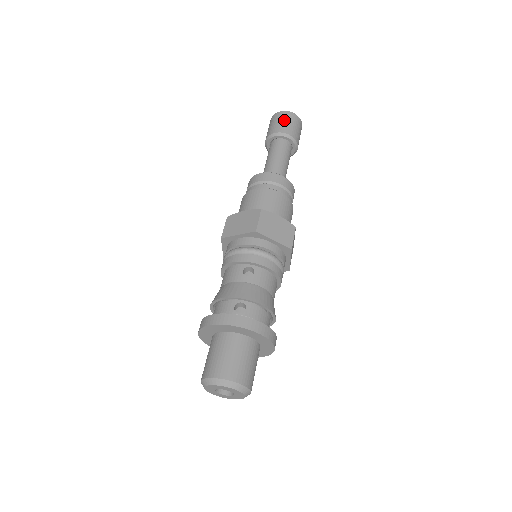
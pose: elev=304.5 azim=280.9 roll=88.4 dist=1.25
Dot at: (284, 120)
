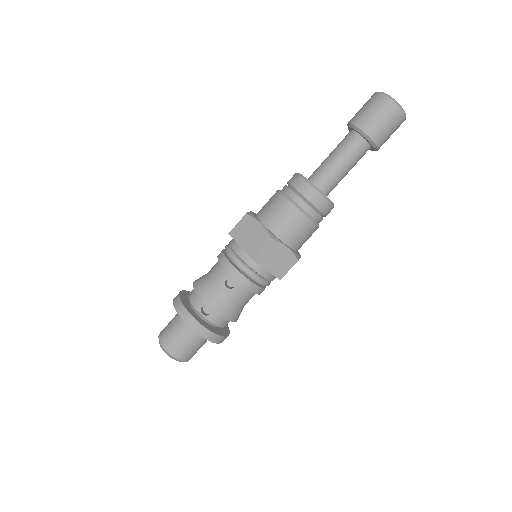
Dot at: (380, 115)
